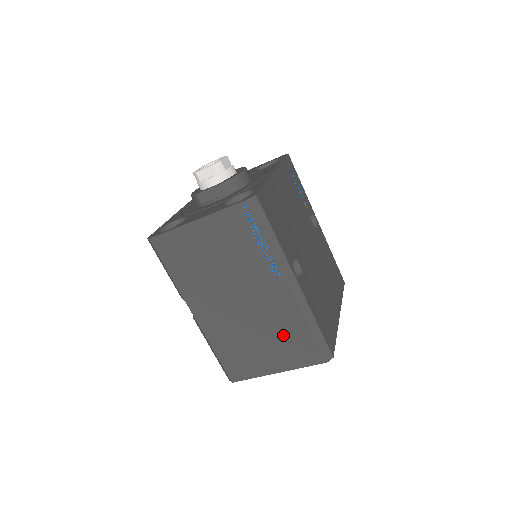
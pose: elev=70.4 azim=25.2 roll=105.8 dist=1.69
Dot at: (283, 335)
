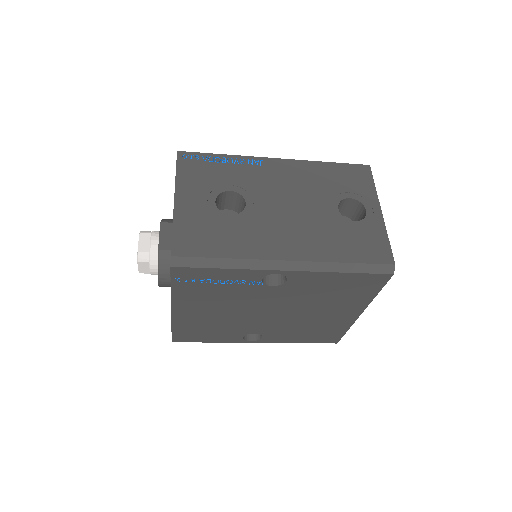
Dot at: occluded
